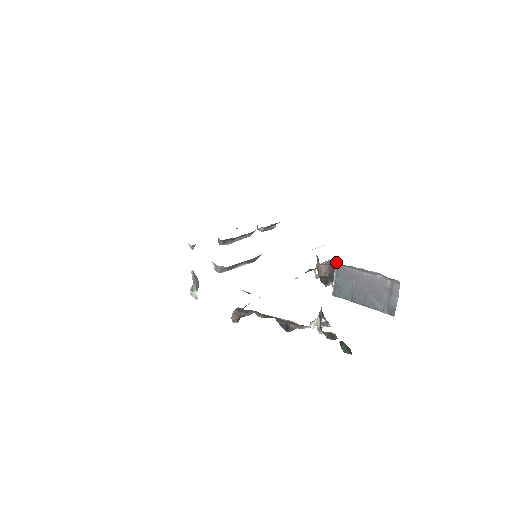
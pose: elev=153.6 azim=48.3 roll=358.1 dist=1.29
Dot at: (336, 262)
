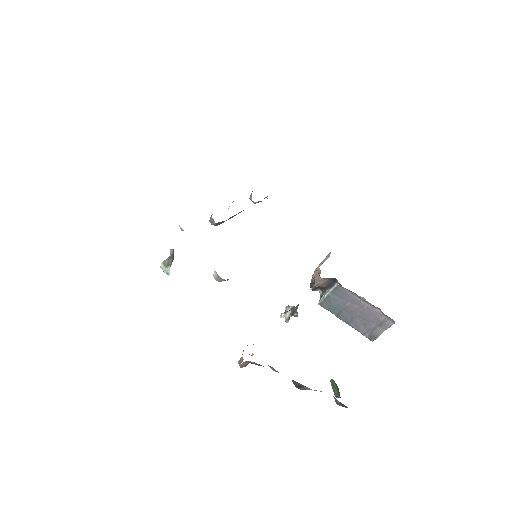
Dot at: (339, 283)
